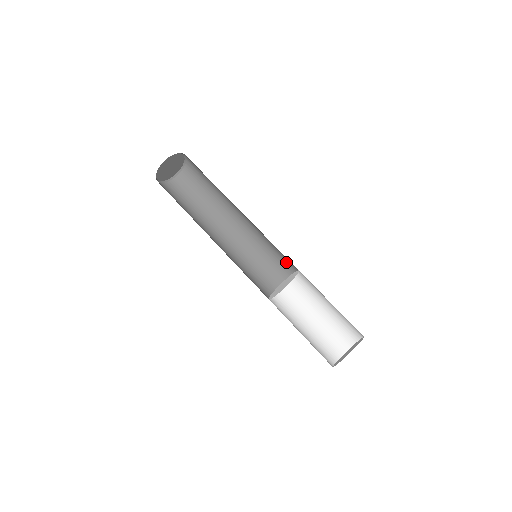
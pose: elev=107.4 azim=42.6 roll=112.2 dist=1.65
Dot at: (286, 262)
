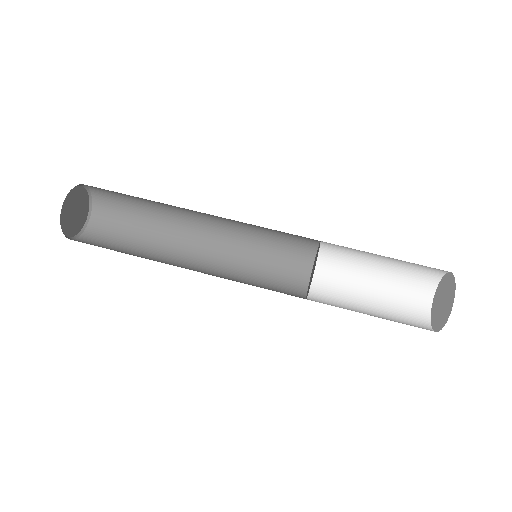
Dot at: (297, 235)
